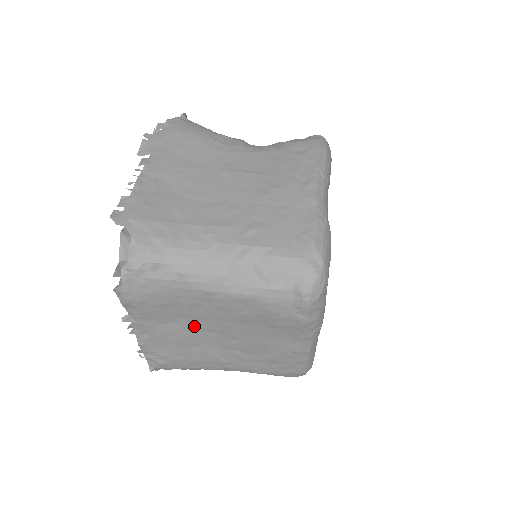
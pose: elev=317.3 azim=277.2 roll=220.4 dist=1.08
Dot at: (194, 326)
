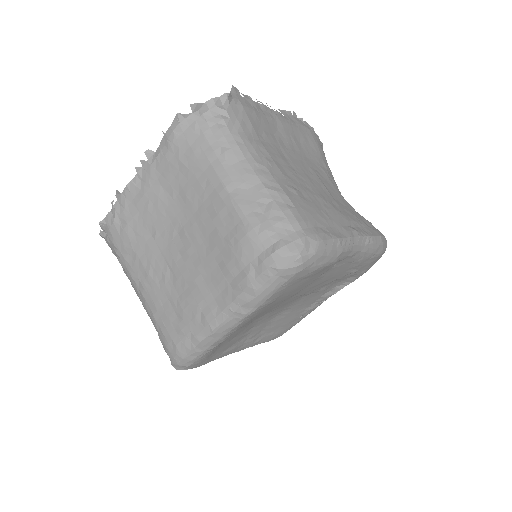
Dot at: (175, 212)
